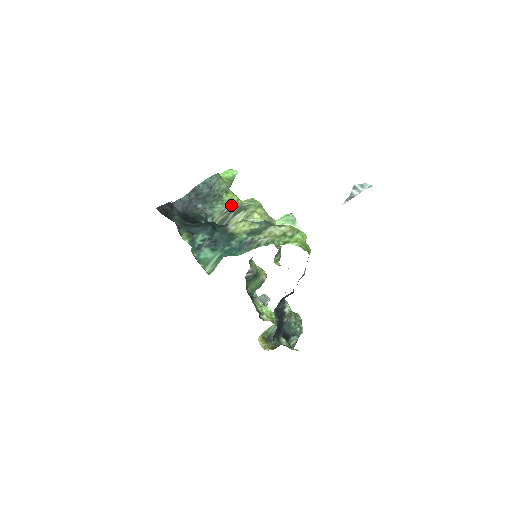
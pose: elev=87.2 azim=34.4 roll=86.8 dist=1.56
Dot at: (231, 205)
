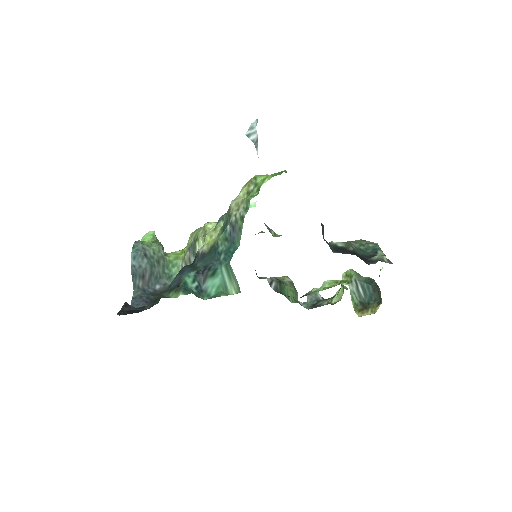
Dot at: (182, 258)
